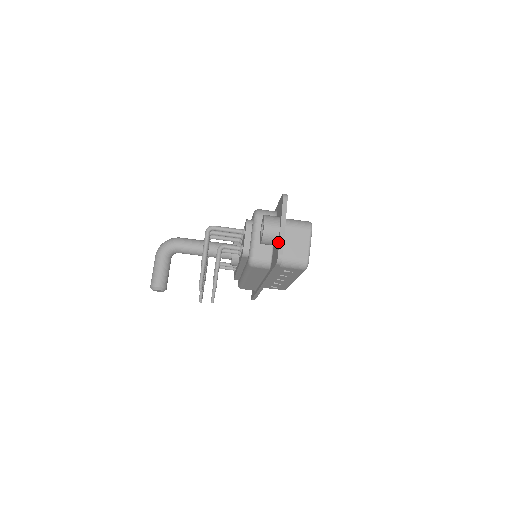
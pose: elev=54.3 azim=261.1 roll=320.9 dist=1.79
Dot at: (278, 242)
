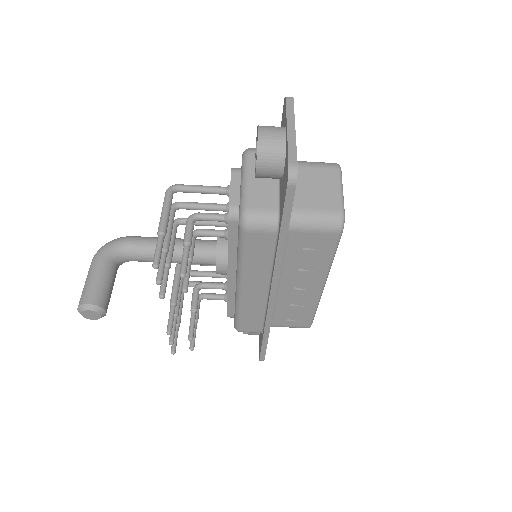
Dot at: (286, 153)
